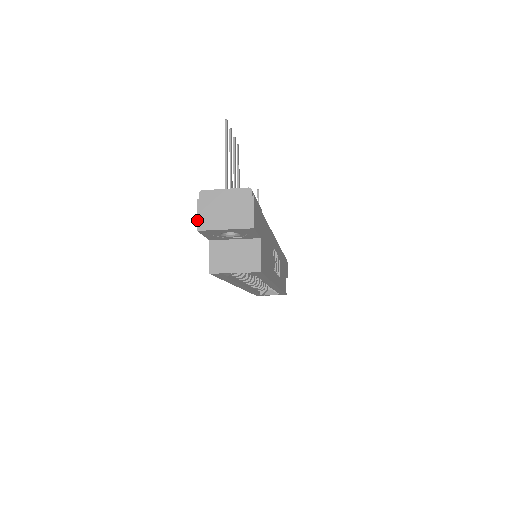
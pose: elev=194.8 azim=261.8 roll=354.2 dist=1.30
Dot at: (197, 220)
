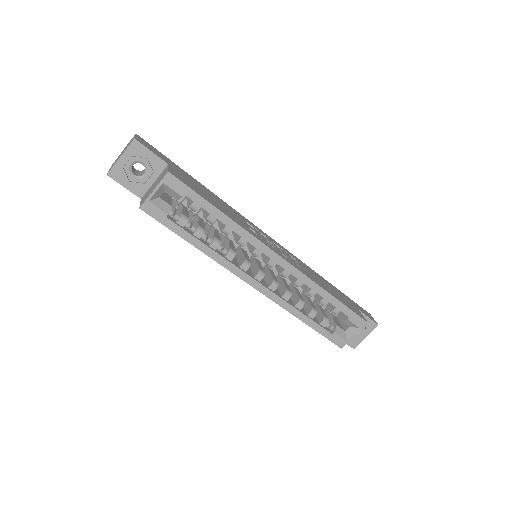
Dot at: occluded
